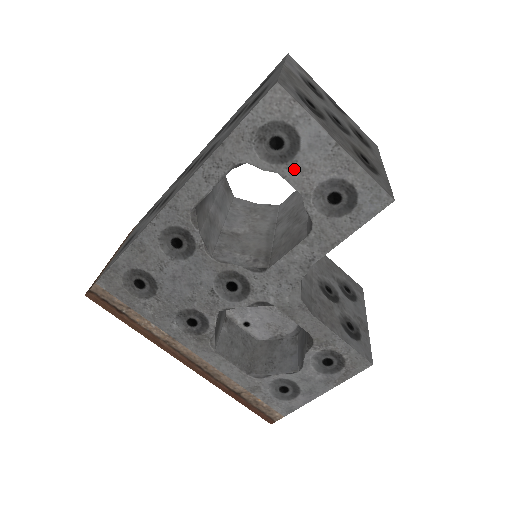
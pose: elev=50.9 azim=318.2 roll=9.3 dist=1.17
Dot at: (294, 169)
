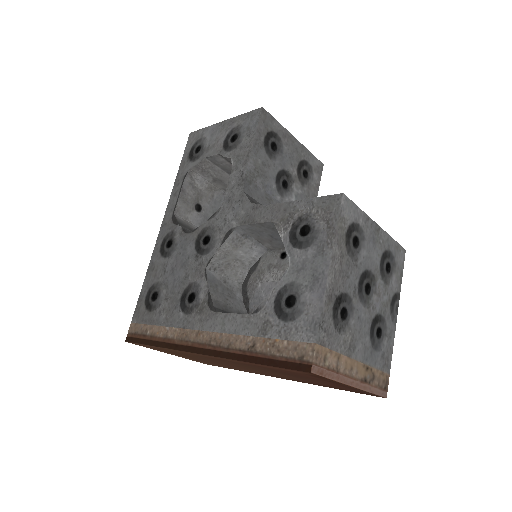
Dot at: (210, 149)
